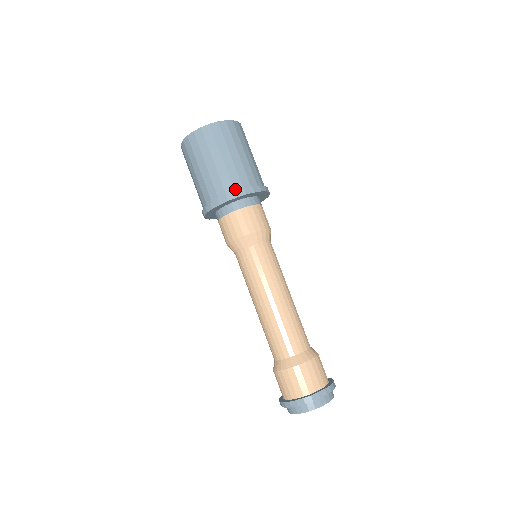
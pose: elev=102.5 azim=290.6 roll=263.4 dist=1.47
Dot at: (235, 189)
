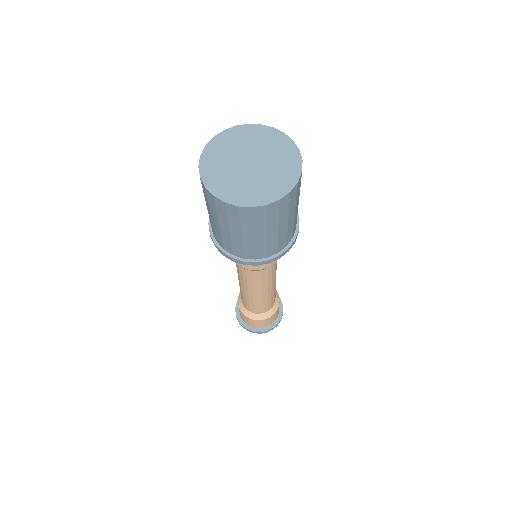
Dot at: (257, 257)
